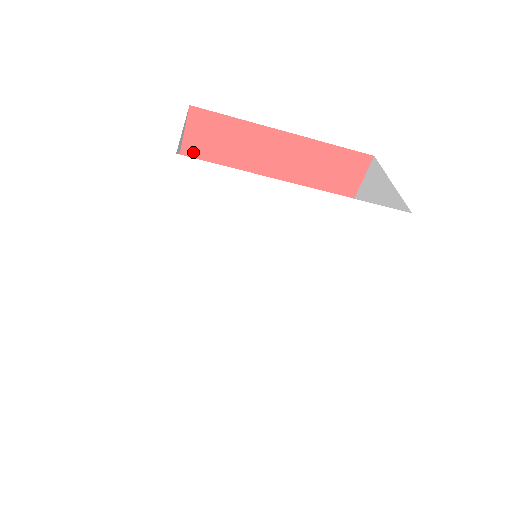
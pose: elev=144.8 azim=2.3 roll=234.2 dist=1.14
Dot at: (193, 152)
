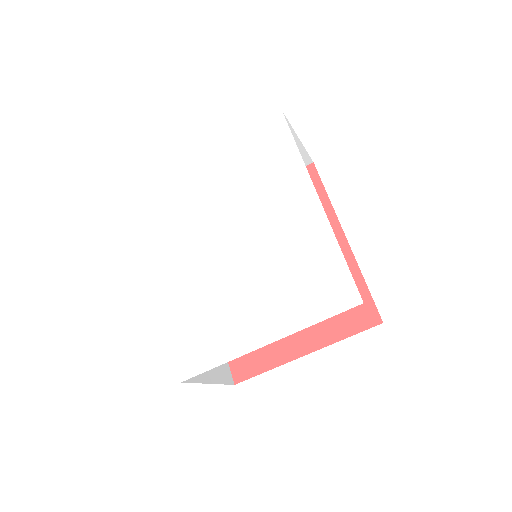
Dot at: occluded
